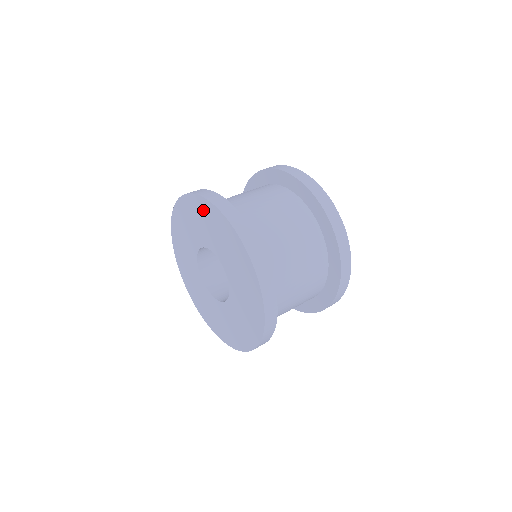
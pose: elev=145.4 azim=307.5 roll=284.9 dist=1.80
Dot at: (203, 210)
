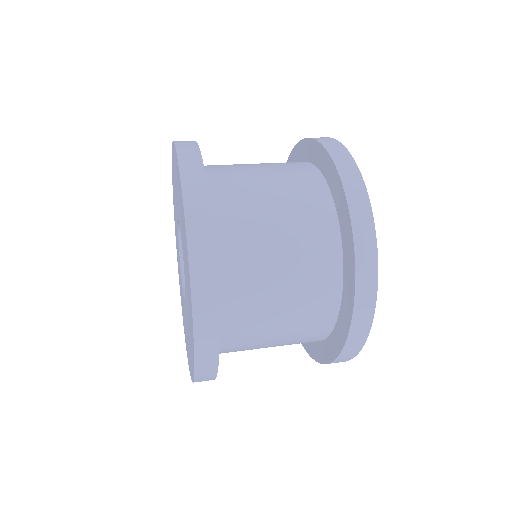
Dot at: (182, 213)
